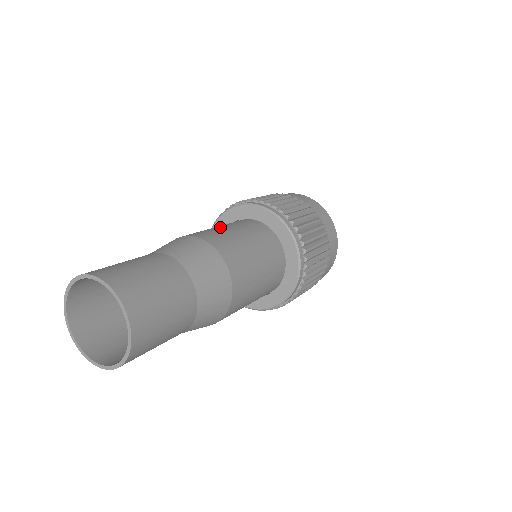
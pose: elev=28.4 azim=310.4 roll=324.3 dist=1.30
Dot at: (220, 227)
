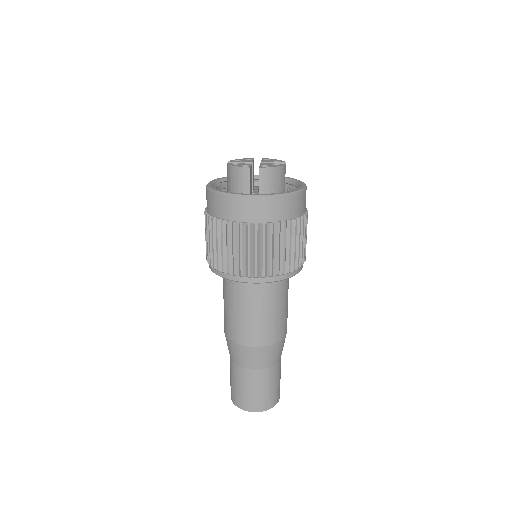
Dot at: (267, 315)
